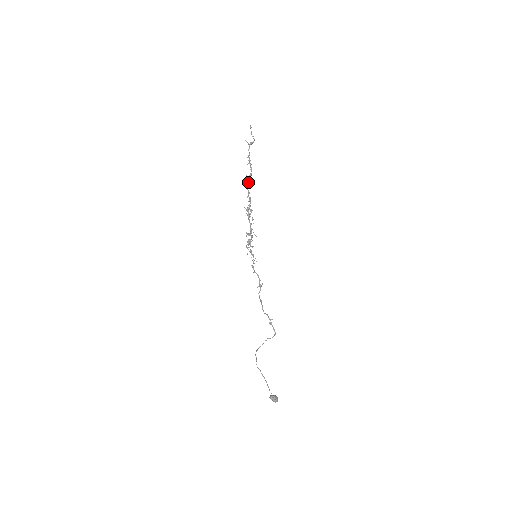
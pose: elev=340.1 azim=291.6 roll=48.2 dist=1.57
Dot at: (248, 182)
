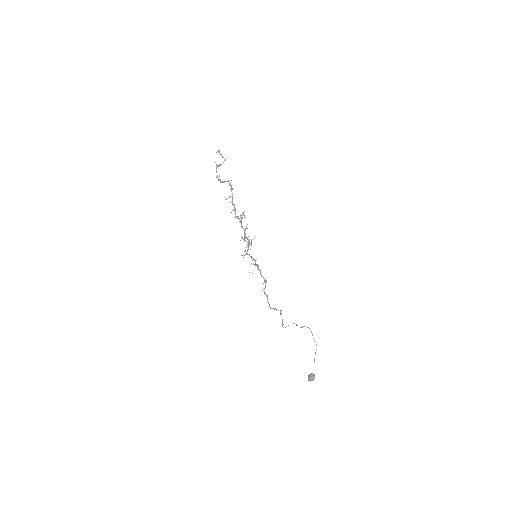
Dot at: occluded
